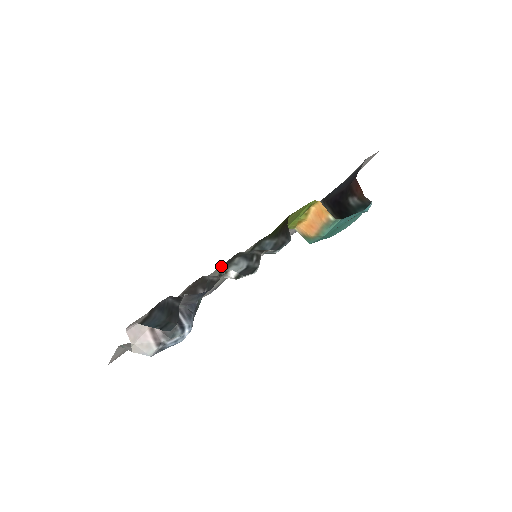
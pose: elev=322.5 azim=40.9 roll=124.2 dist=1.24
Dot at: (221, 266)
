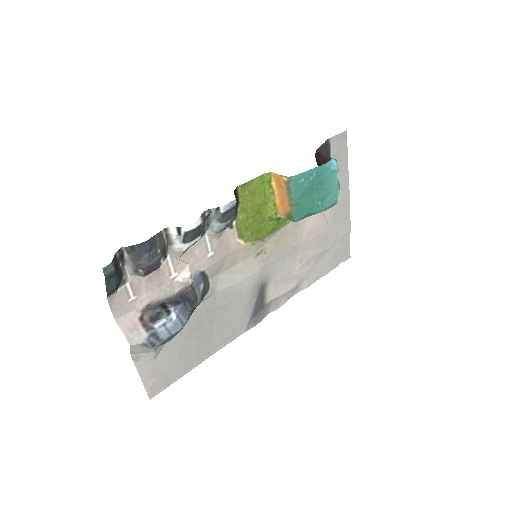
Dot at: (189, 248)
